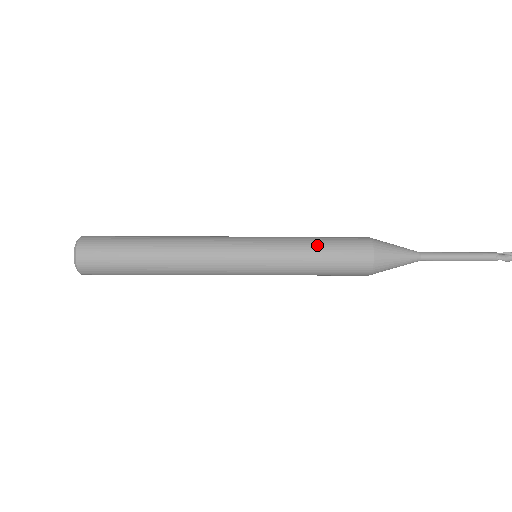
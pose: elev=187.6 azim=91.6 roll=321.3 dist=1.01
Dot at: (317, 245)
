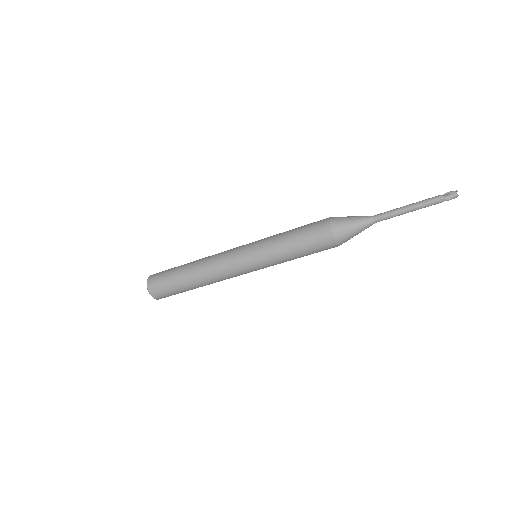
Dot at: (290, 241)
